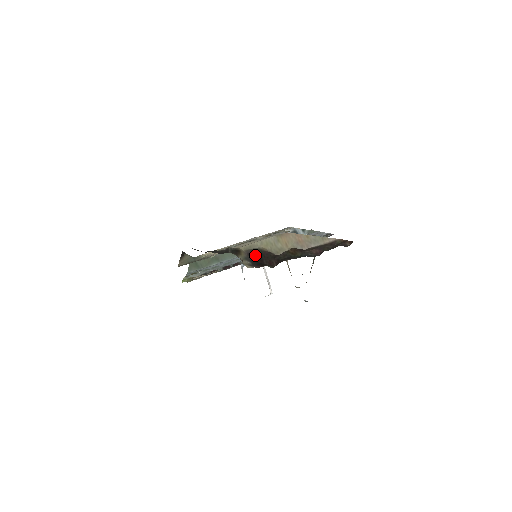
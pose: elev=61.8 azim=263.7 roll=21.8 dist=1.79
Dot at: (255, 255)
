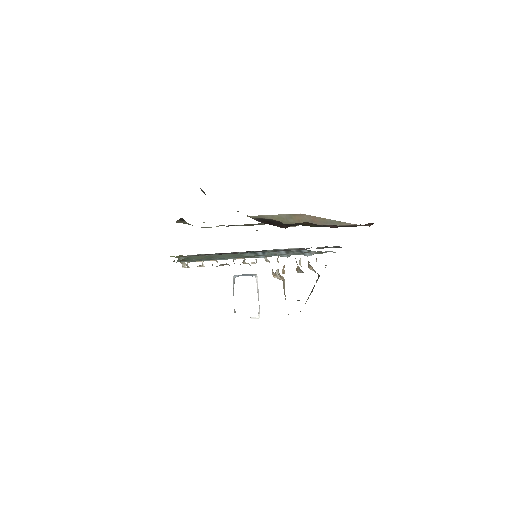
Dot at: (264, 220)
